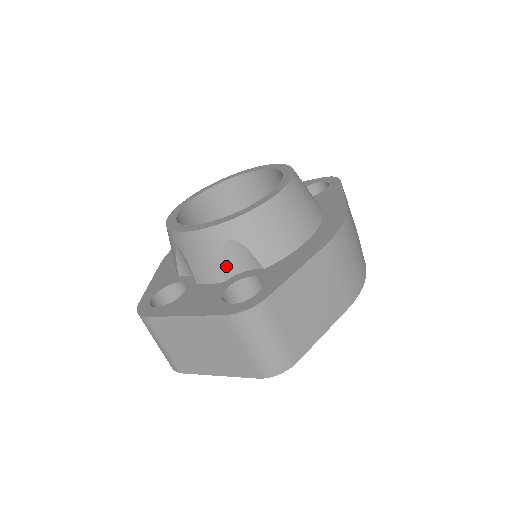
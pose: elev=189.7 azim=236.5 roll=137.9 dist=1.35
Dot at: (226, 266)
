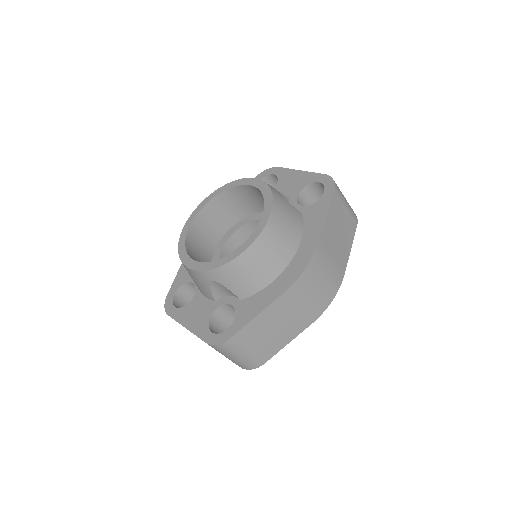
Dot at: (215, 293)
